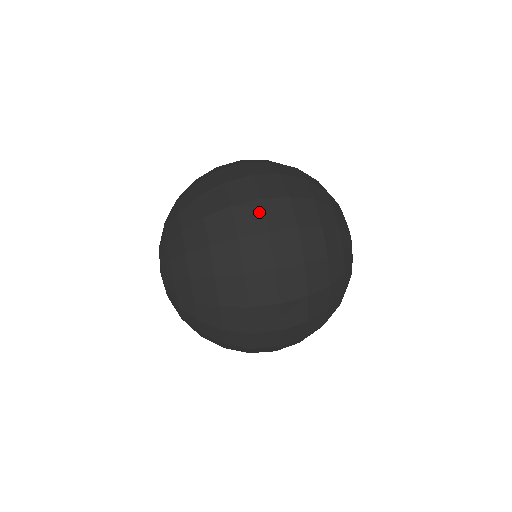
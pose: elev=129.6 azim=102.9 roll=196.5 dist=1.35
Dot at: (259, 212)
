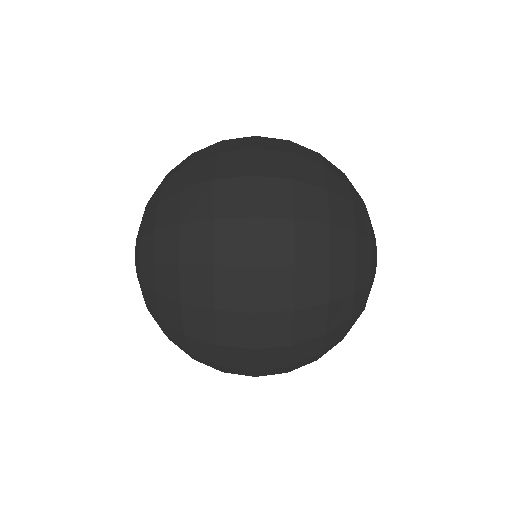
Dot at: occluded
